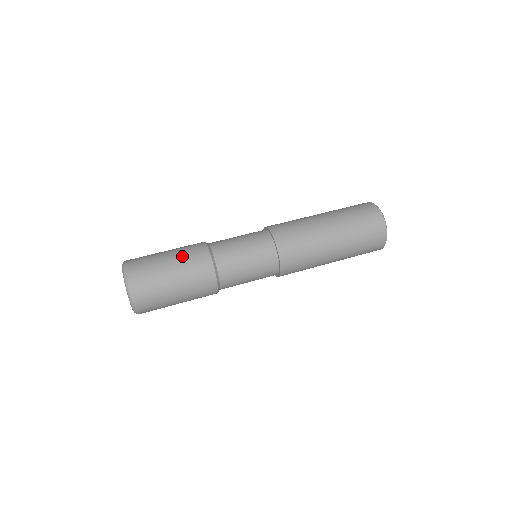
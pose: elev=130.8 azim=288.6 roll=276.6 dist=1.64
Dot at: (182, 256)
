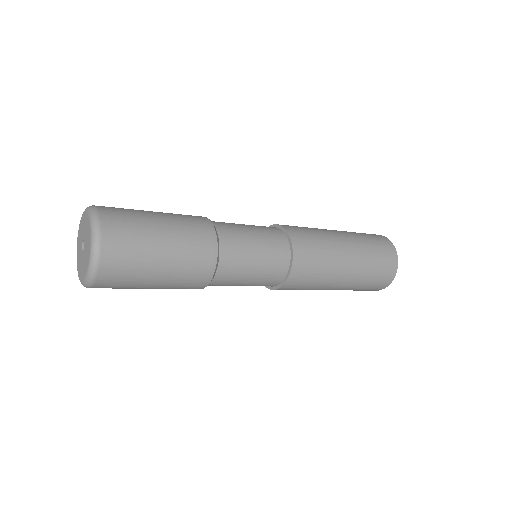
Dot at: (174, 214)
